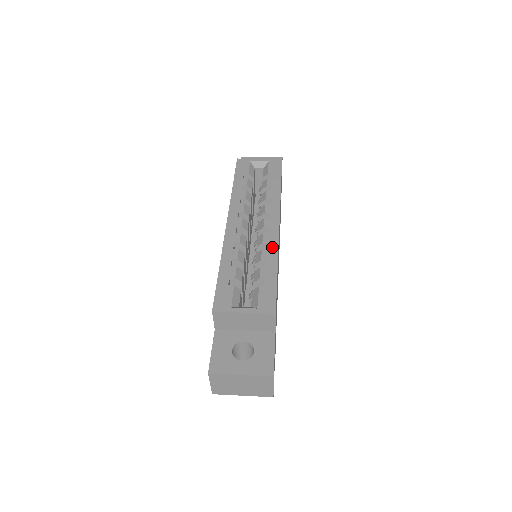
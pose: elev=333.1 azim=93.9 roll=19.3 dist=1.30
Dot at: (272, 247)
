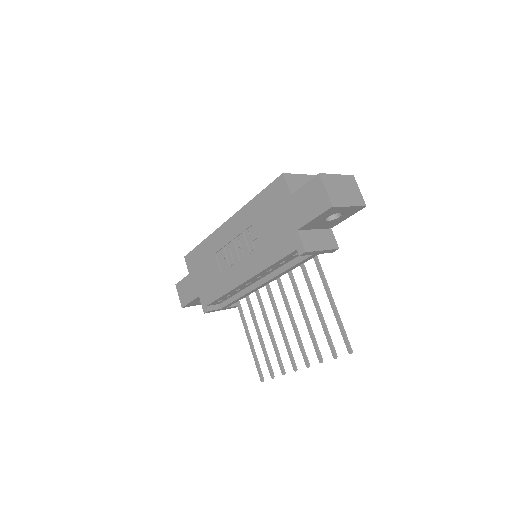
Dot at: occluded
